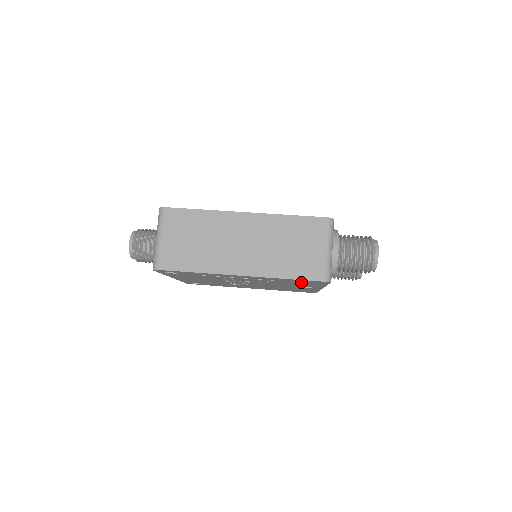
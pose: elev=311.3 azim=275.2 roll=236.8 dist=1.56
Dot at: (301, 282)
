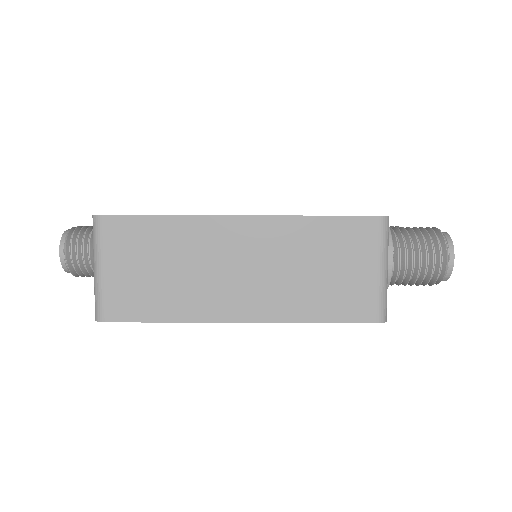
Dot at: occluded
